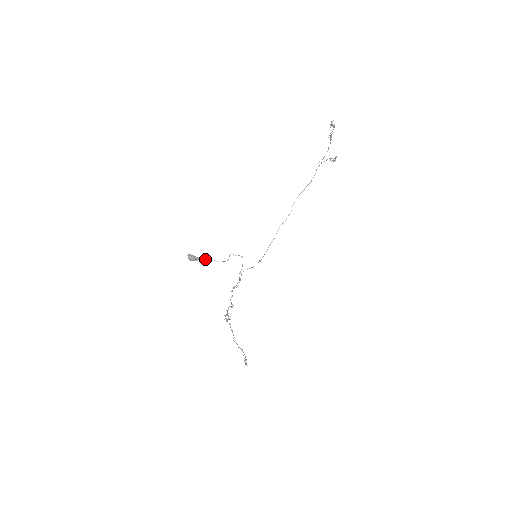
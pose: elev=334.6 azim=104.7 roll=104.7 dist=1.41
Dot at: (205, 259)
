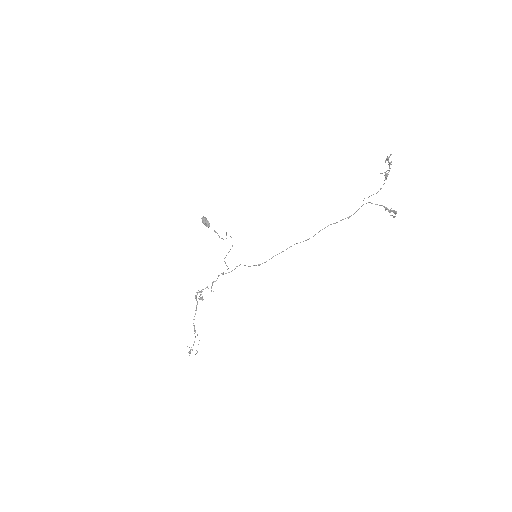
Dot at: occluded
